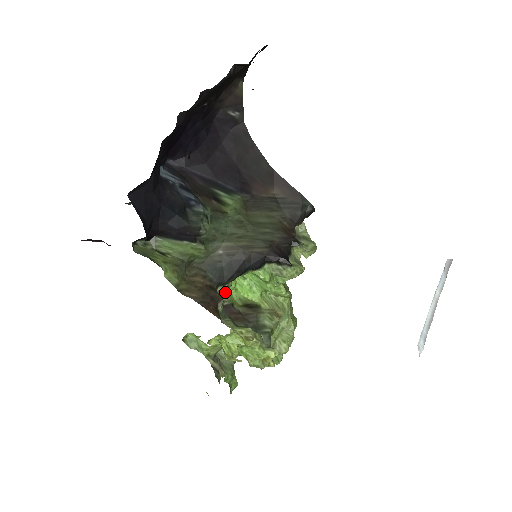
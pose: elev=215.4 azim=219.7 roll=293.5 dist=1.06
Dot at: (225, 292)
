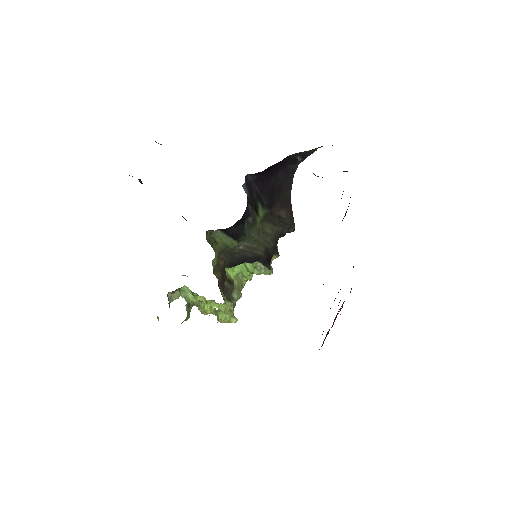
Dot at: occluded
